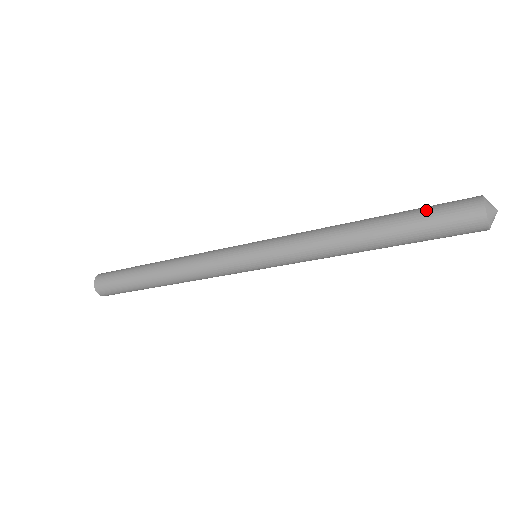
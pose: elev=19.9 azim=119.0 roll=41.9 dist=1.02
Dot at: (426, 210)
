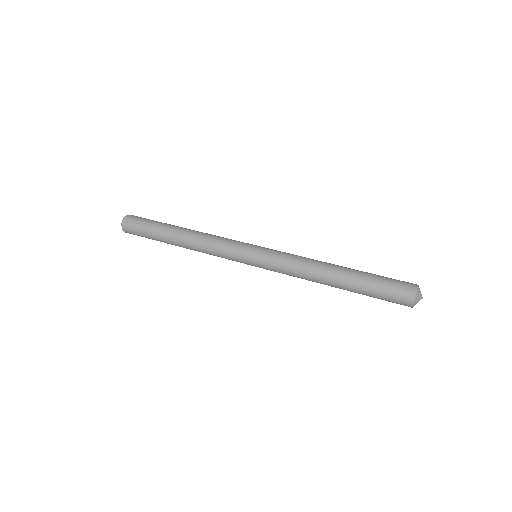
Dot at: (380, 282)
